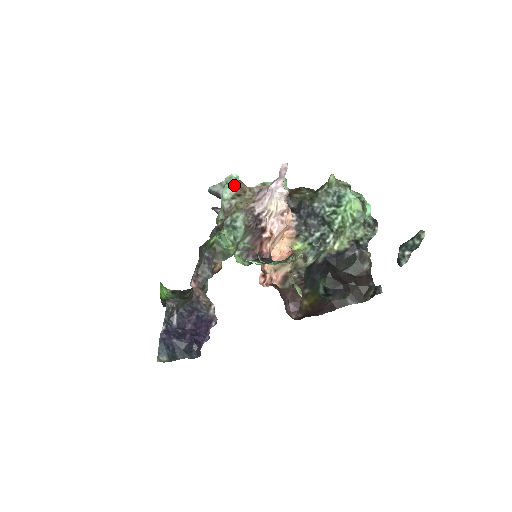
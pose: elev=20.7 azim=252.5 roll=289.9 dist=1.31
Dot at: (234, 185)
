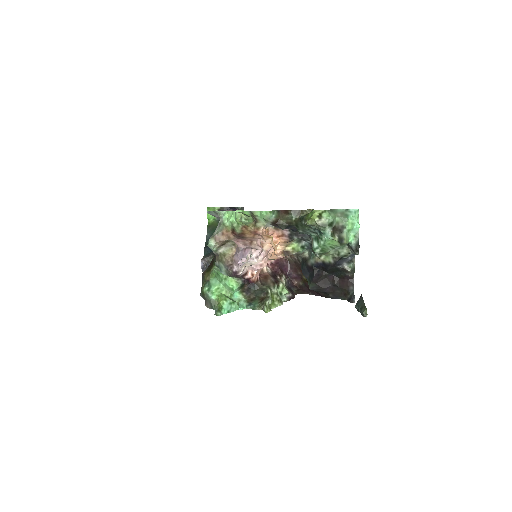
Dot at: (216, 241)
